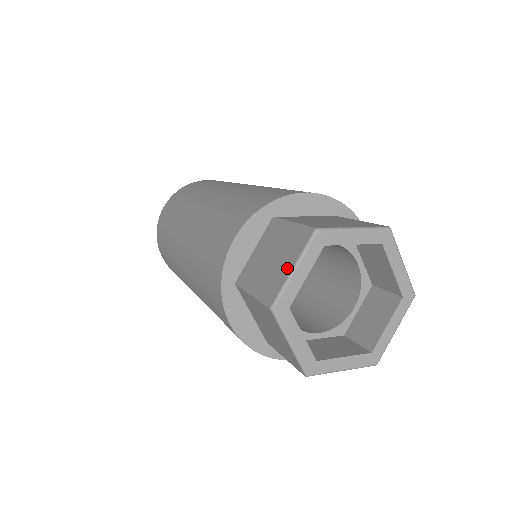
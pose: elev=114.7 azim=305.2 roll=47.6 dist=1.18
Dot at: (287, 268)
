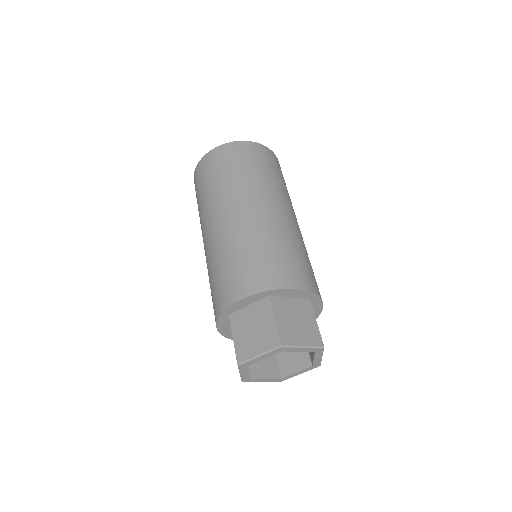
Dot at: (256, 351)
